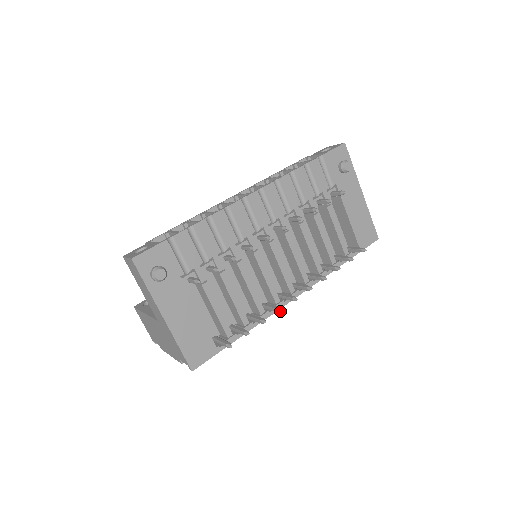
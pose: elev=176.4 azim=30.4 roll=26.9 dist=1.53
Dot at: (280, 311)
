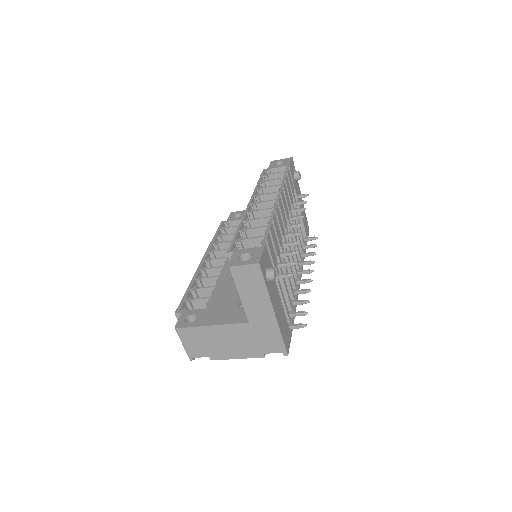
Dot at: (310, 291)
